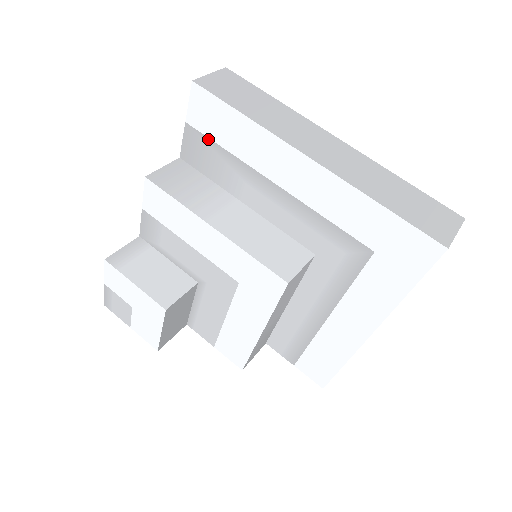
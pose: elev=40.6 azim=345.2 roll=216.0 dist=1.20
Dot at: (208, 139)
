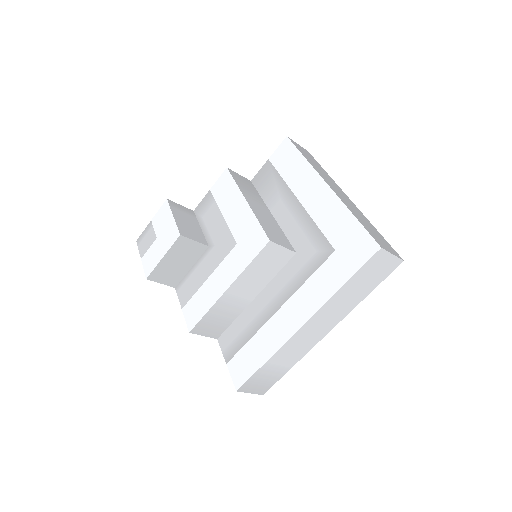
Dot at: (275, 170)
